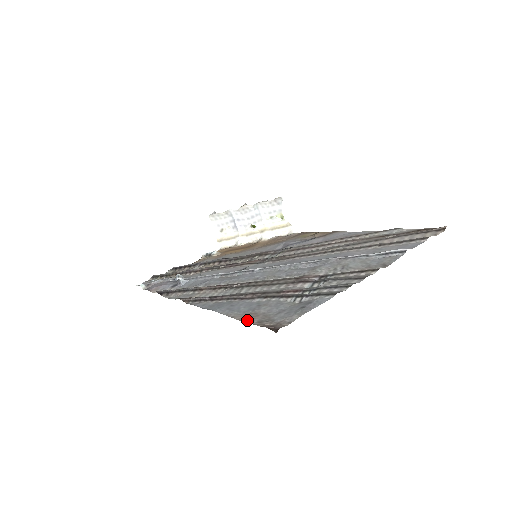
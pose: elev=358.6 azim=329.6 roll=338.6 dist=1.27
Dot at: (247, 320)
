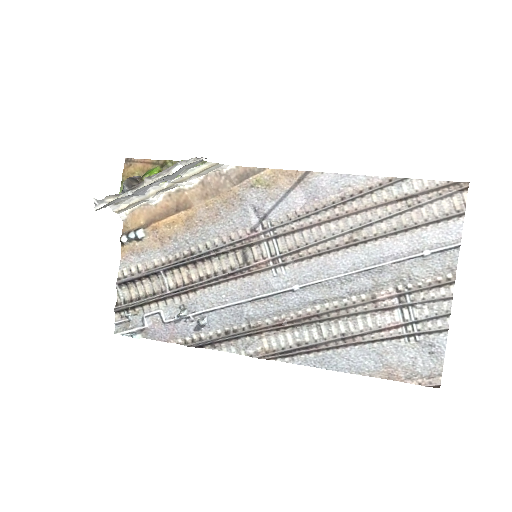
Dot at: (393, 378)
